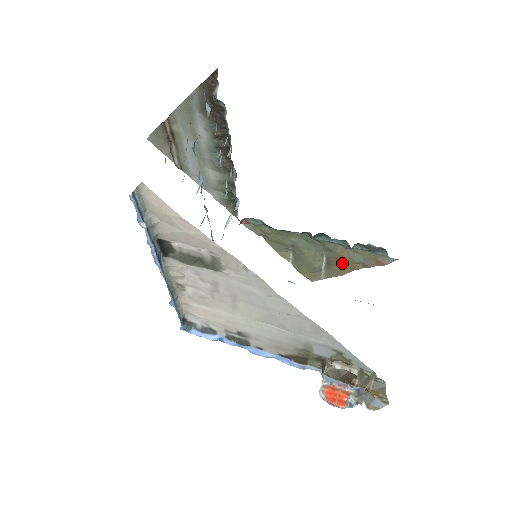
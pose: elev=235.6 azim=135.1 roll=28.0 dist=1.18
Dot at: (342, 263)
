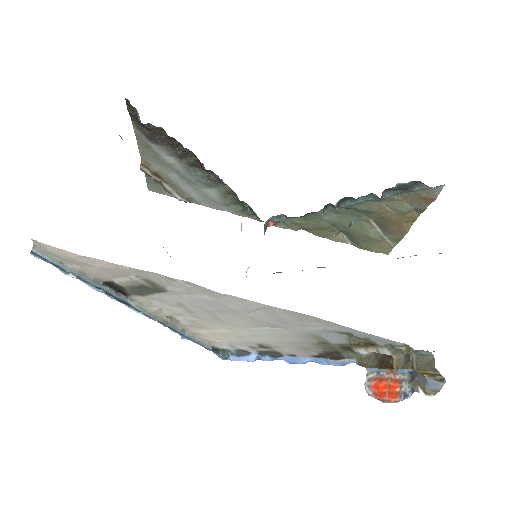
Dot at: (393, 220)
